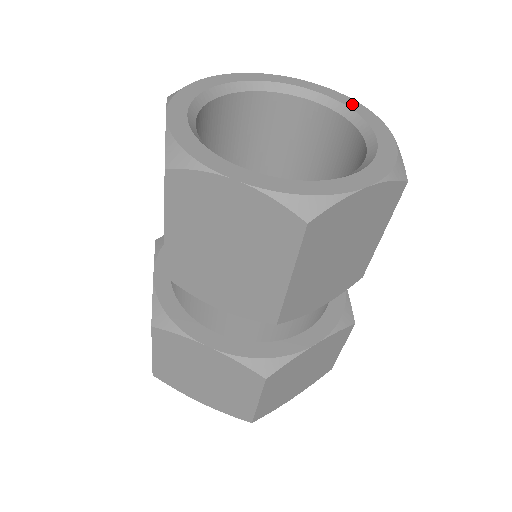
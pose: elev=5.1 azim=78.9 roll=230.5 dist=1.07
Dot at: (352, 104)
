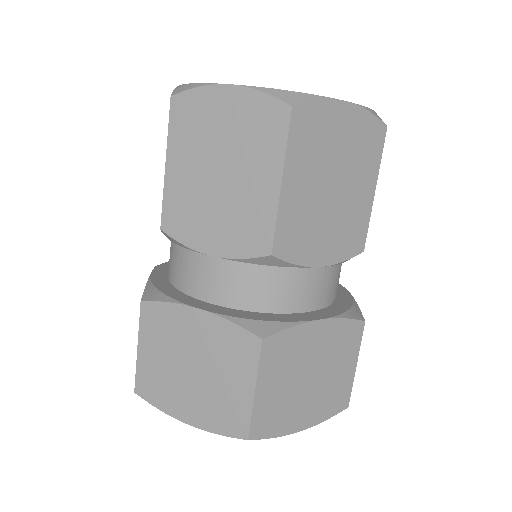
Dot at: occluded
